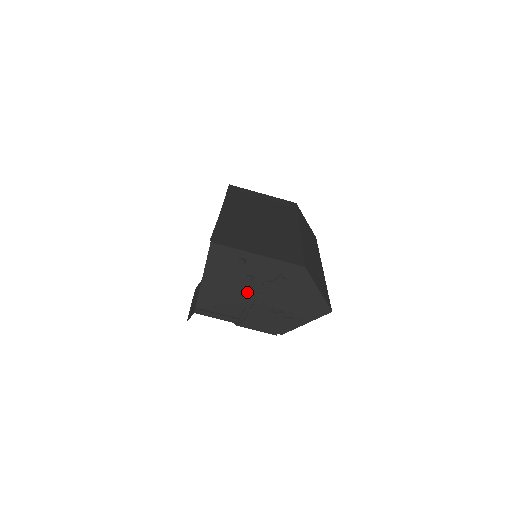
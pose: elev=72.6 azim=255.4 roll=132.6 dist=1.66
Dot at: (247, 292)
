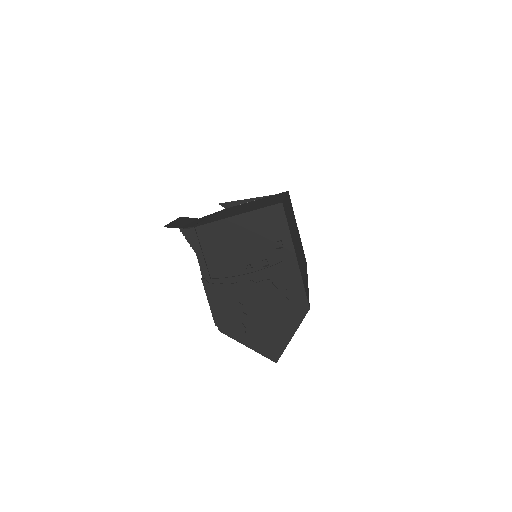
Dot at: (248, 269)
